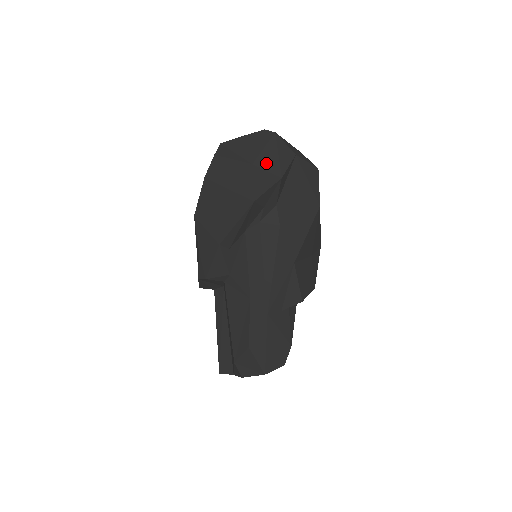
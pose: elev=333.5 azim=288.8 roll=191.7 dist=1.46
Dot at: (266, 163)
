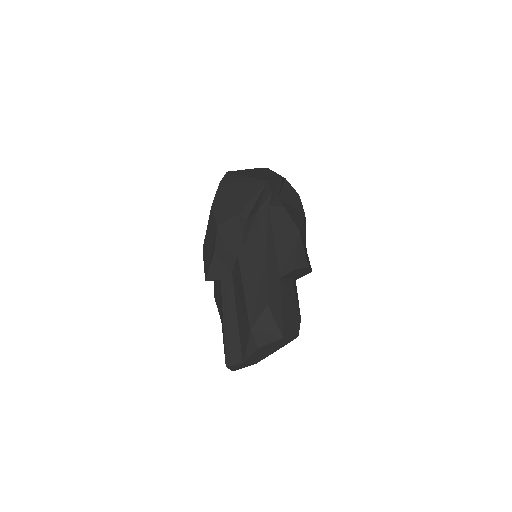
Dot at: (268, 174)
